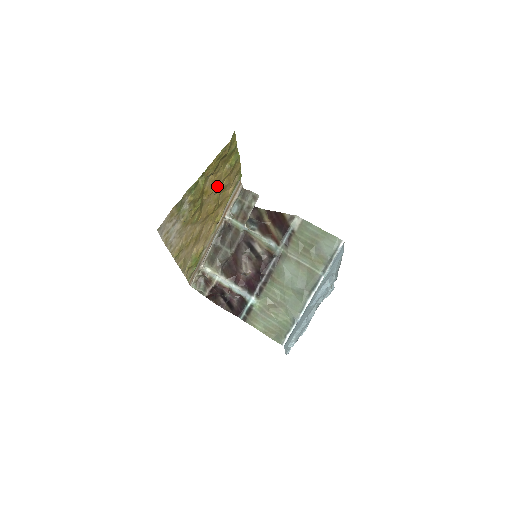
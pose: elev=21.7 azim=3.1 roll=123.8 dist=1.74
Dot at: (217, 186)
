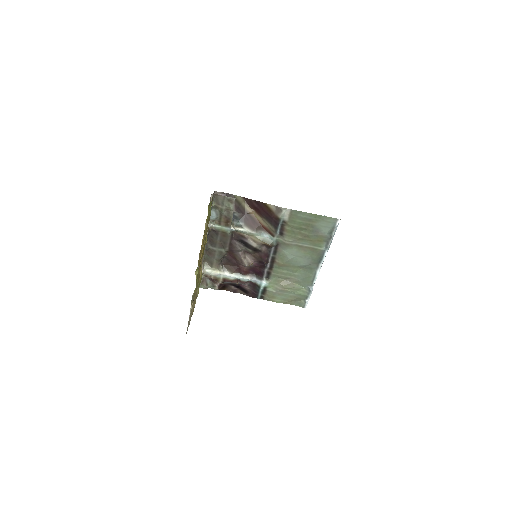
Dot at: occluded
